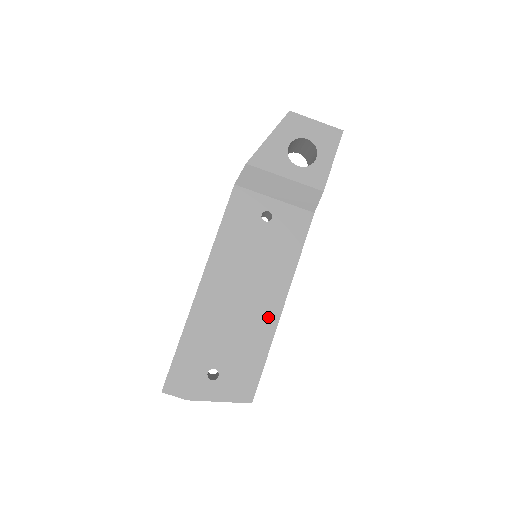
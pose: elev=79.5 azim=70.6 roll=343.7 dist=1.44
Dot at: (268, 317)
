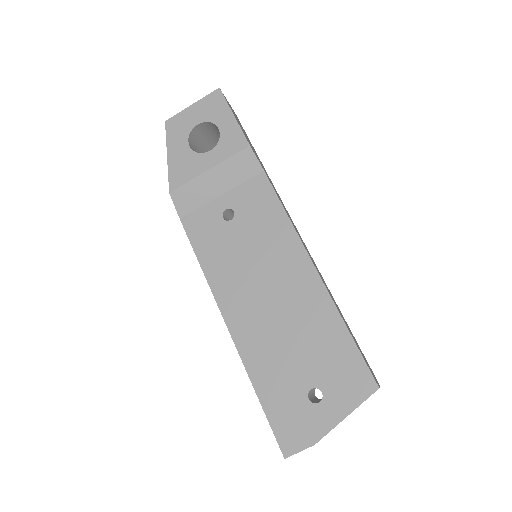
Dot at: (313, 294)
